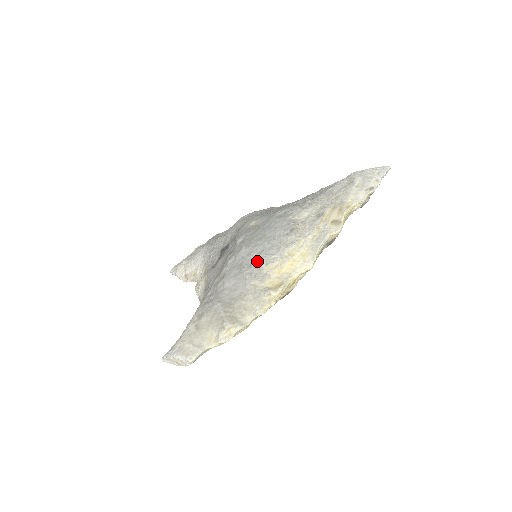
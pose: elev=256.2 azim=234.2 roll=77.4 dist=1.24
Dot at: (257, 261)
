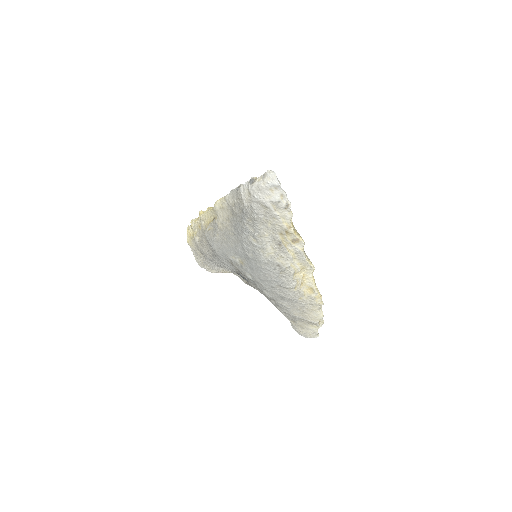
Dot at: (284, 289)
